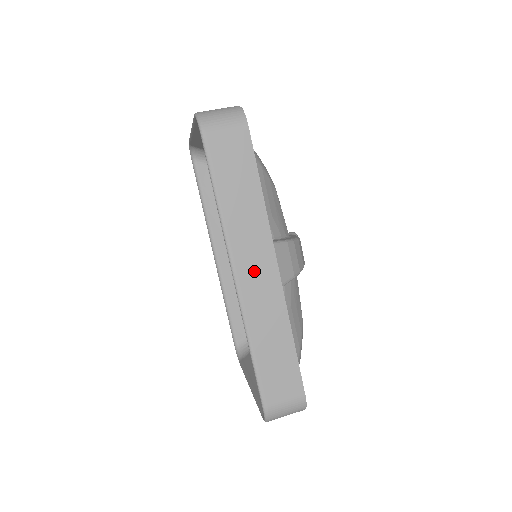
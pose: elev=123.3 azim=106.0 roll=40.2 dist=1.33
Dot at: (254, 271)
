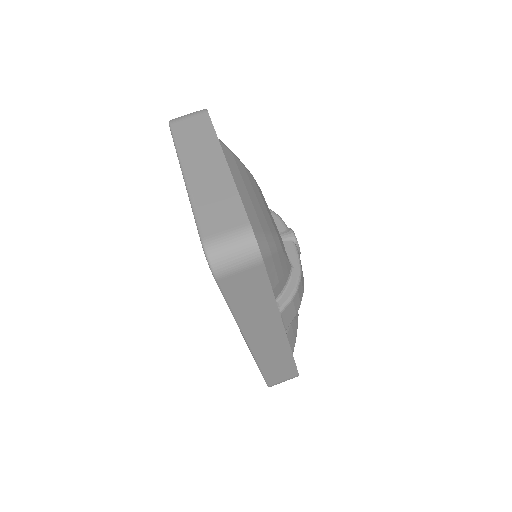
Dot at: (264, 338)
